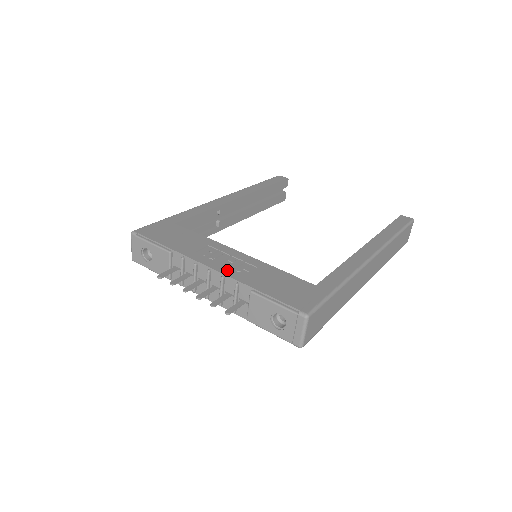
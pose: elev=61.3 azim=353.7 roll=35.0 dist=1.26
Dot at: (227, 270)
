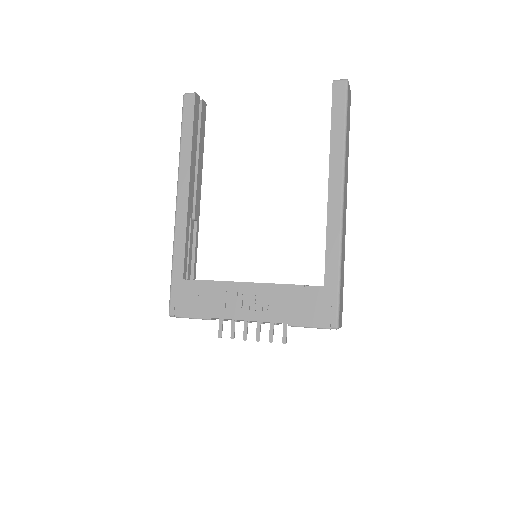
Dot at: (260, 315)
